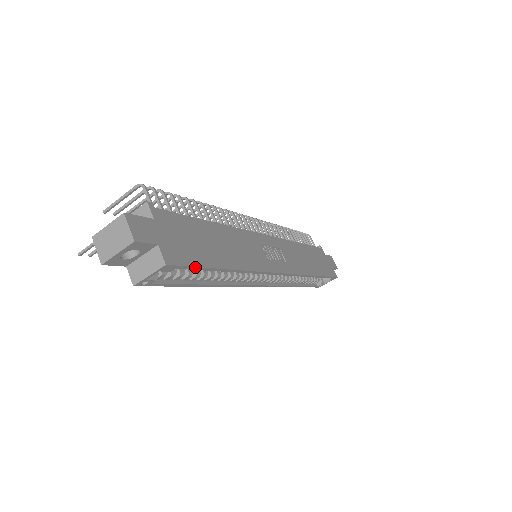
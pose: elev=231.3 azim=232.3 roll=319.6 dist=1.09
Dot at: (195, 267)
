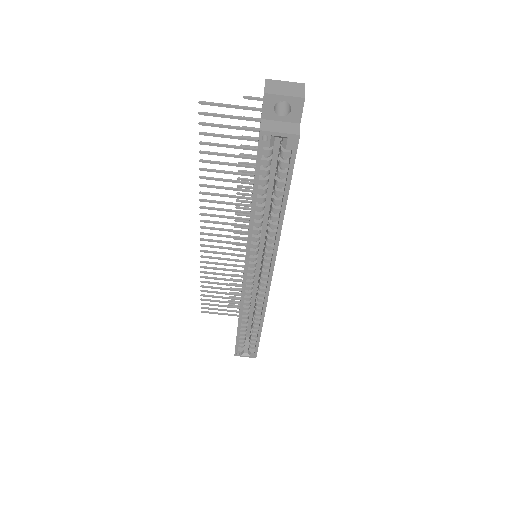
Dot at: (292, 169)
